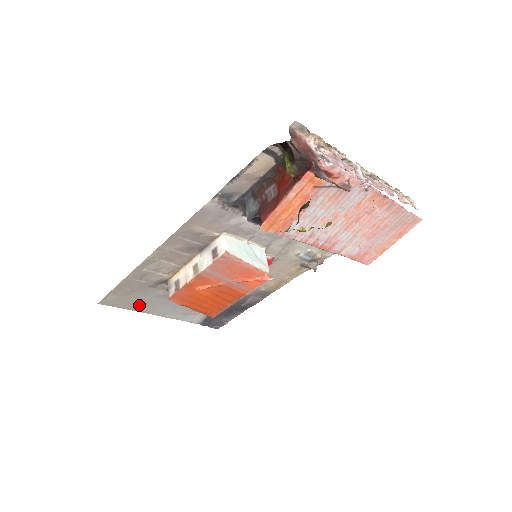
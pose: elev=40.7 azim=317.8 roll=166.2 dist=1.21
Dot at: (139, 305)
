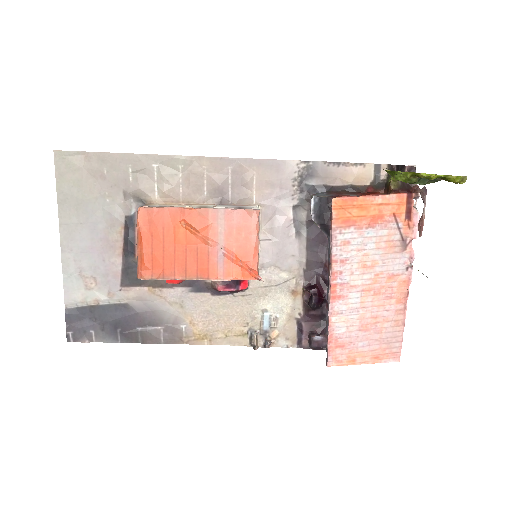
Dot at: (75, 203)
